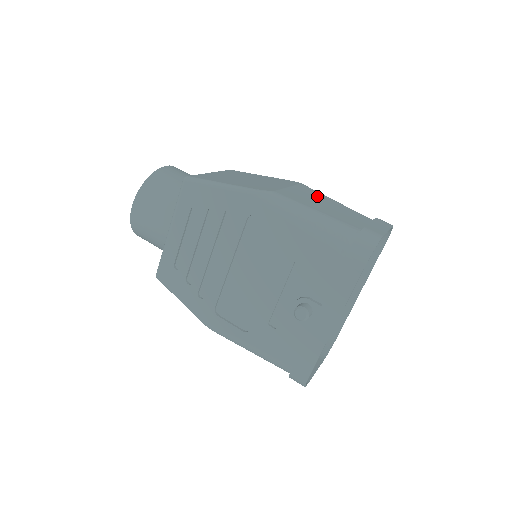
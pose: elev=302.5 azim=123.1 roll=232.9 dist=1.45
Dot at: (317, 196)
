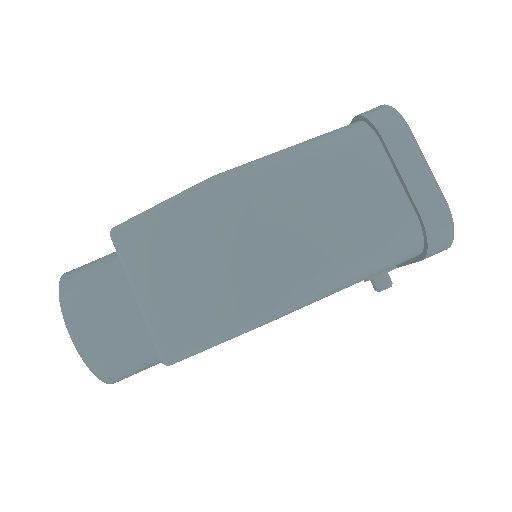
Dot at: (296, 193)
